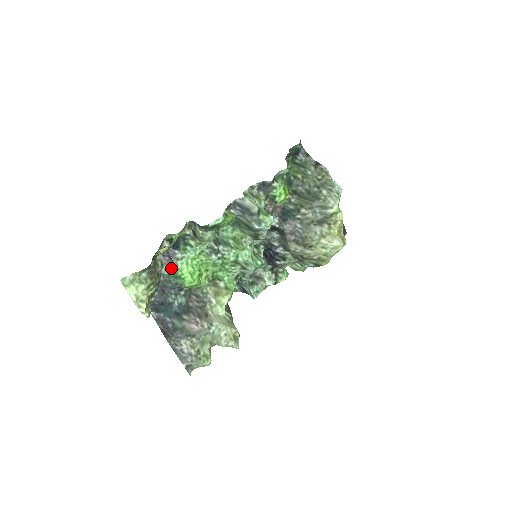
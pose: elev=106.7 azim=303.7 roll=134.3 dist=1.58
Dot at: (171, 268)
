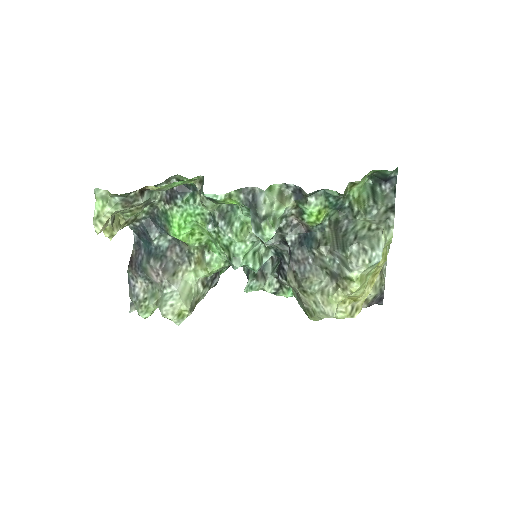
Dot at: (167, 208)
